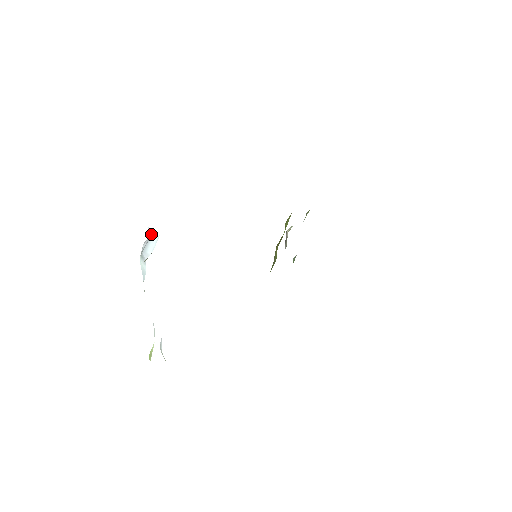
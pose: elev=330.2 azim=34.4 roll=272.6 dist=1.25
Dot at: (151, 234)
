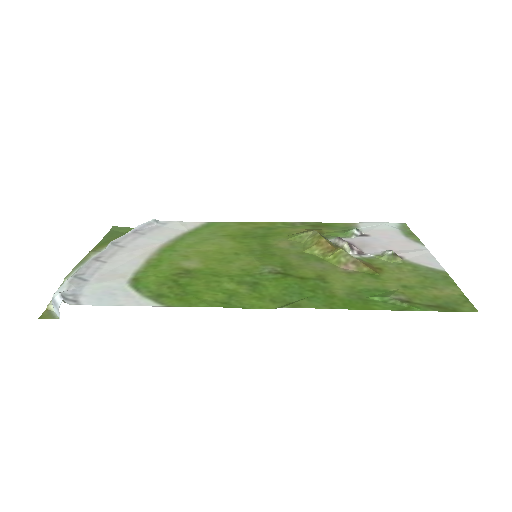
Dot at: (58, 309)
